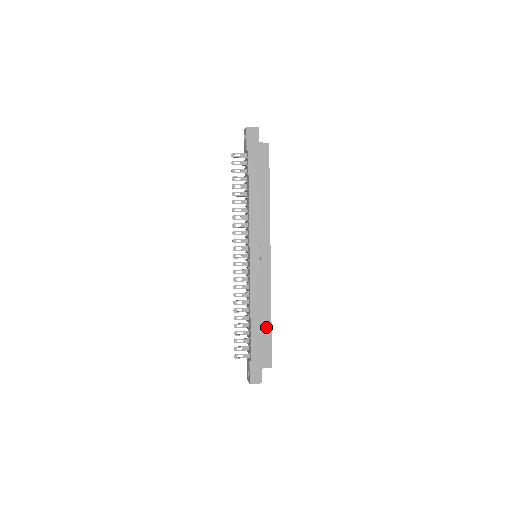
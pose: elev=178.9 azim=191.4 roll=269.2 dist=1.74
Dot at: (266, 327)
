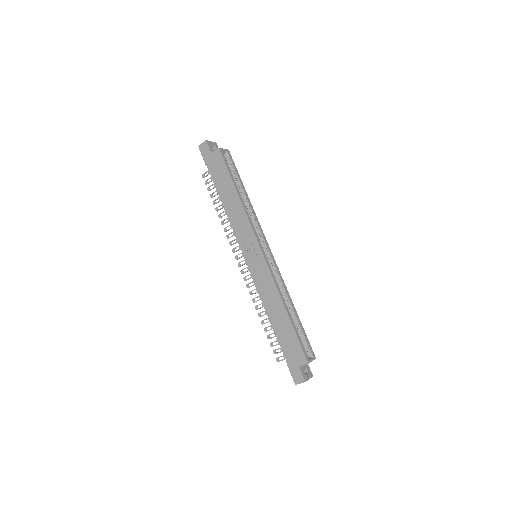
Dot at: (286, 323)
